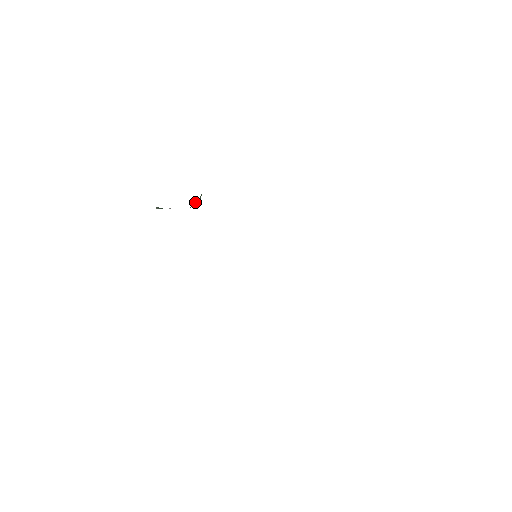
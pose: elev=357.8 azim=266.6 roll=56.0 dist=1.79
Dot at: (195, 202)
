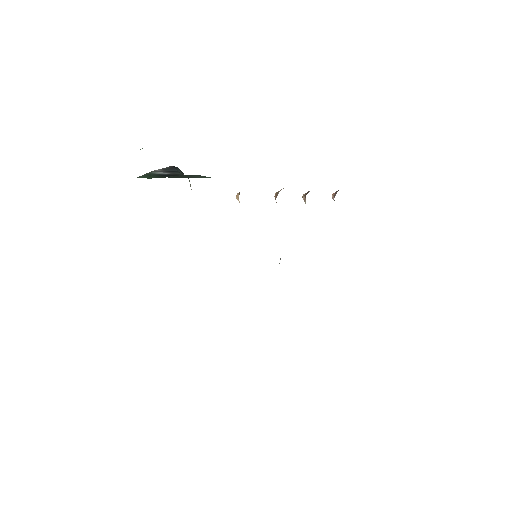
Dot at: occluded
